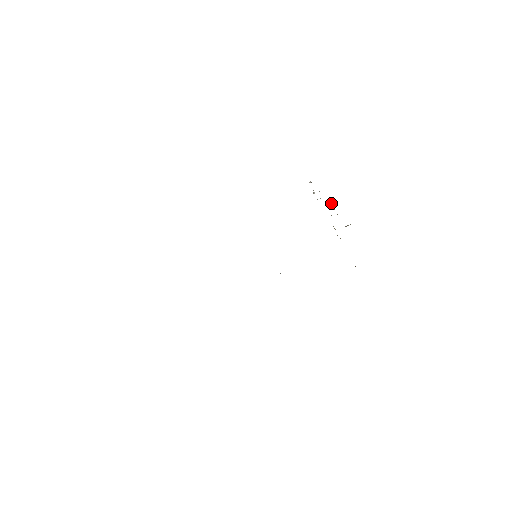
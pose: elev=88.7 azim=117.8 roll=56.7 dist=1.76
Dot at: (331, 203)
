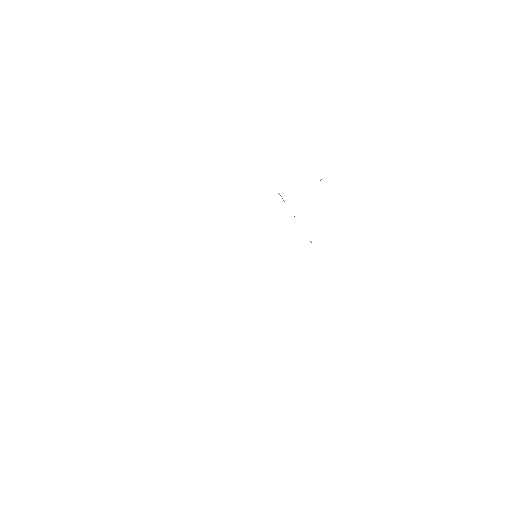
Dot at: occluded
